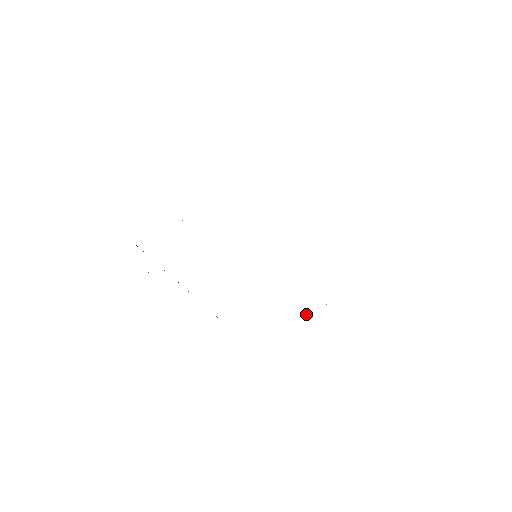
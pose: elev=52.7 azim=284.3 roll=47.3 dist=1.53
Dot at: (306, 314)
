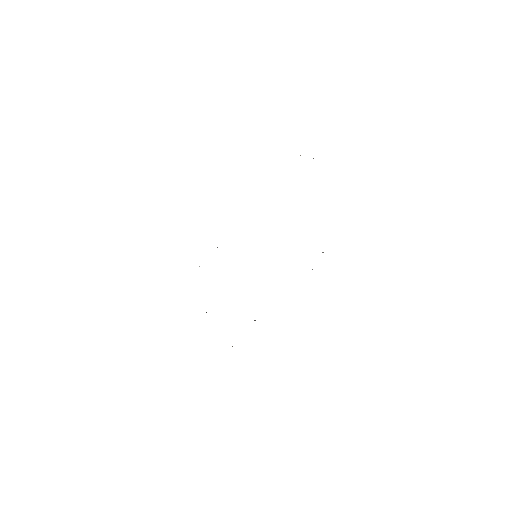
Dot at: occluded
